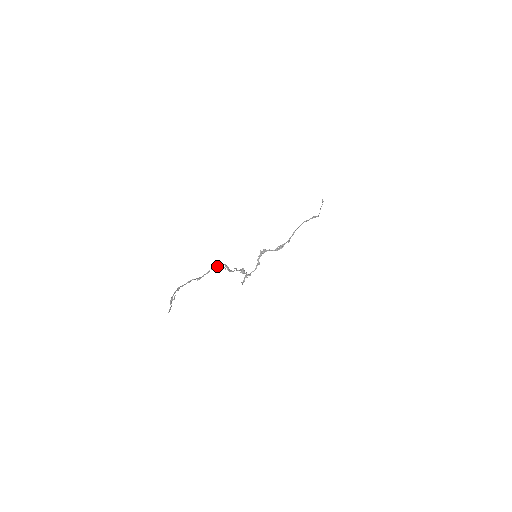
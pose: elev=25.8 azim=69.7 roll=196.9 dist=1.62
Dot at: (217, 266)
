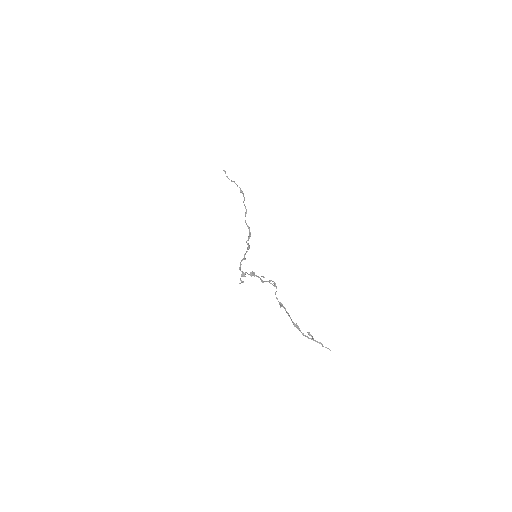
Dot at: (274, 285)
